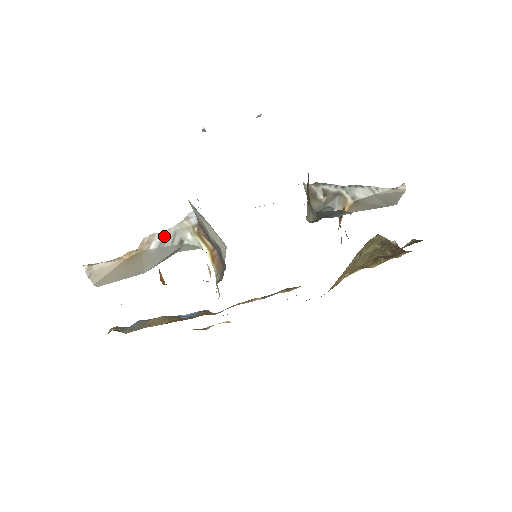
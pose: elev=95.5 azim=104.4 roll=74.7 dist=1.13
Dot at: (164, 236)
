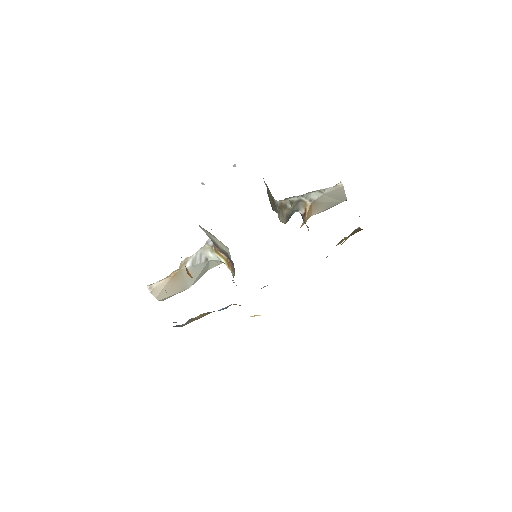
Dot at: (194, 257)
